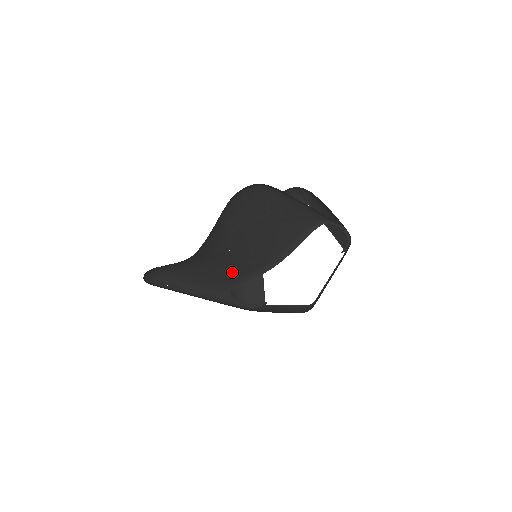
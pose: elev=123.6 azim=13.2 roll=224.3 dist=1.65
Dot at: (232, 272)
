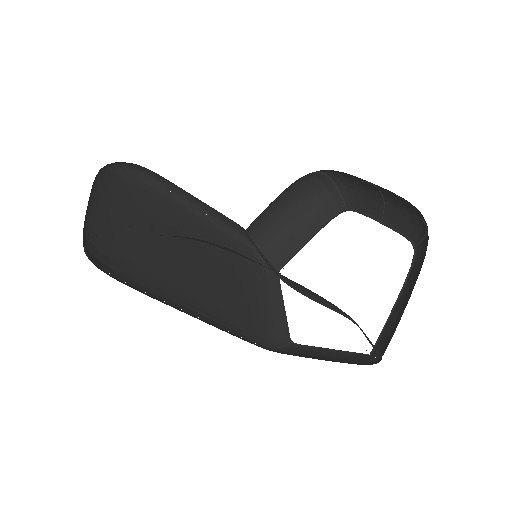
Dot at: occluded
